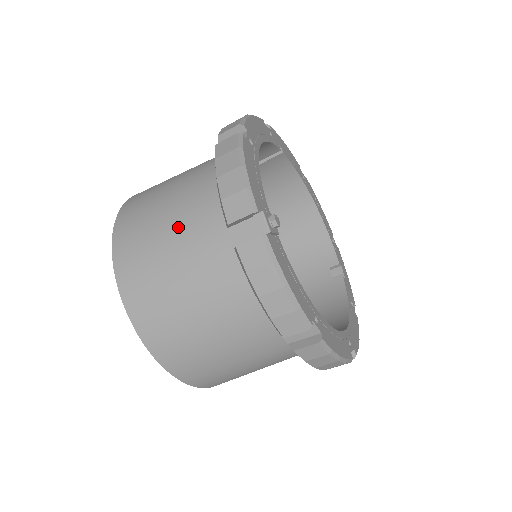
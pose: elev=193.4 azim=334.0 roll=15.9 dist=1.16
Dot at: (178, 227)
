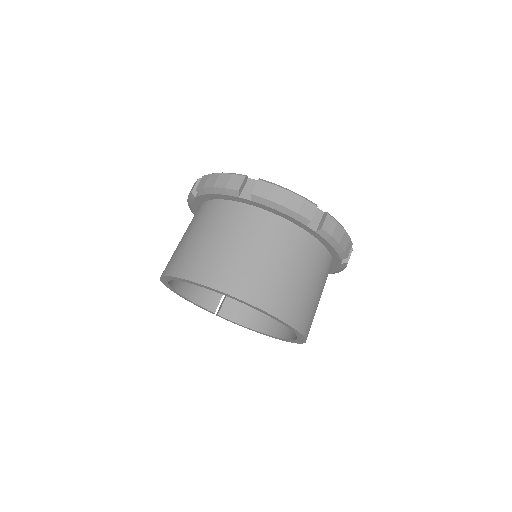
Dot at: occluded
